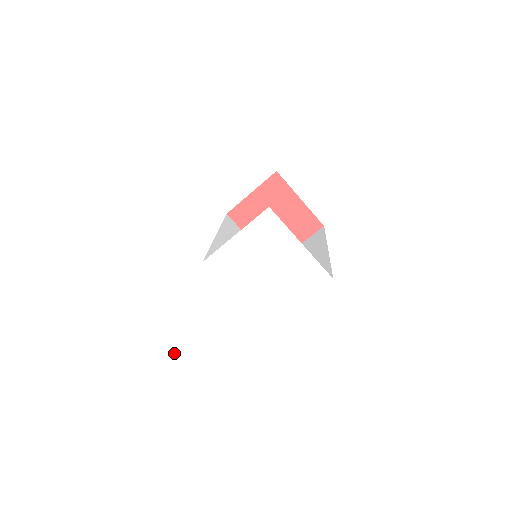
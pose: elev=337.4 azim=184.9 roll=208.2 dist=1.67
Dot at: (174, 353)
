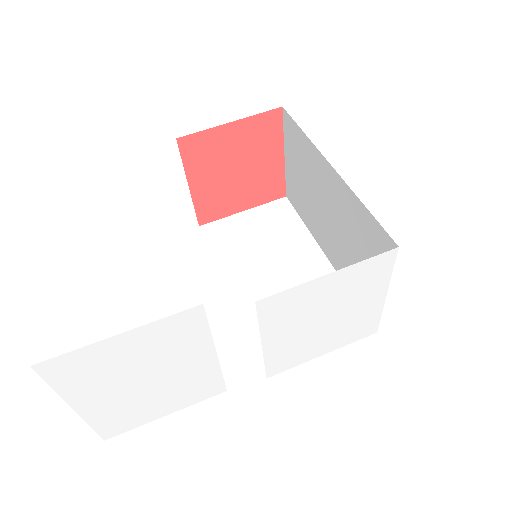
Dot at: (104, 417)
